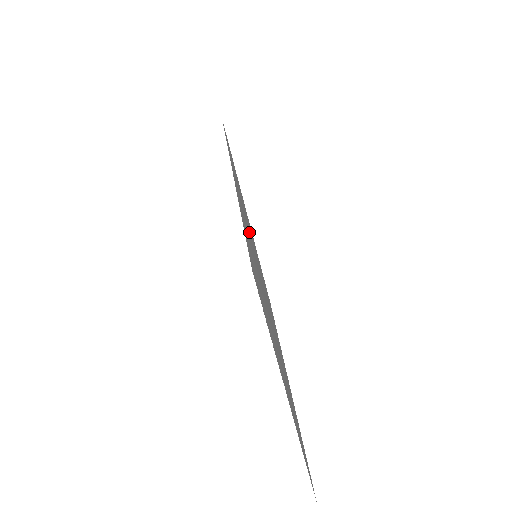
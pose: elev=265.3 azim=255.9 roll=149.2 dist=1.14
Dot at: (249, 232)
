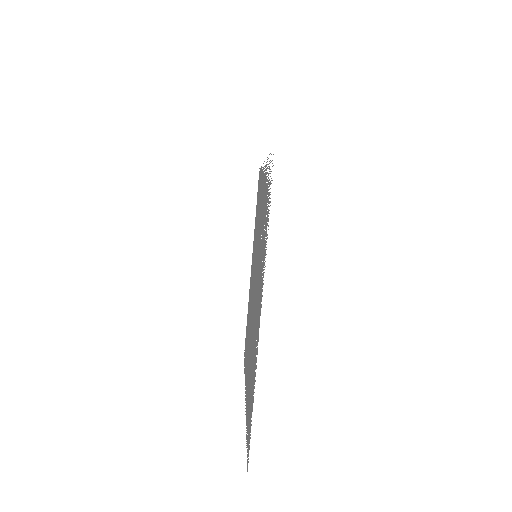
Dot at: occluded
